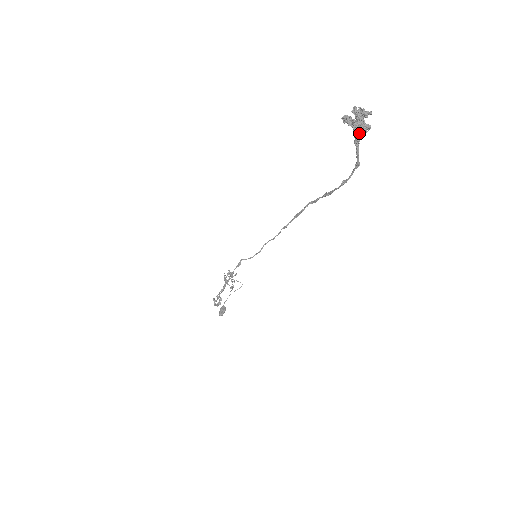
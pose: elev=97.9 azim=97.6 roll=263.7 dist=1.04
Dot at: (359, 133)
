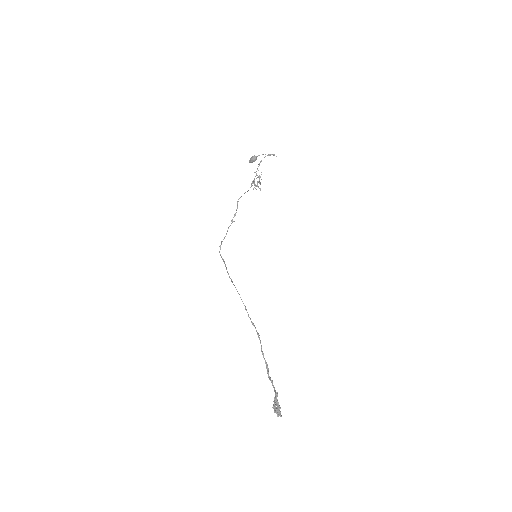
Dot at: (277, 405)
